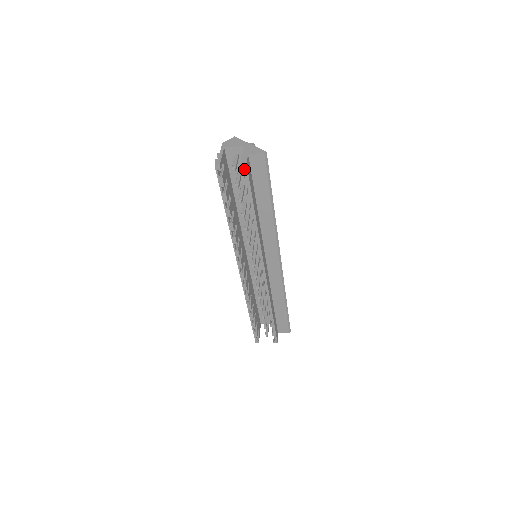
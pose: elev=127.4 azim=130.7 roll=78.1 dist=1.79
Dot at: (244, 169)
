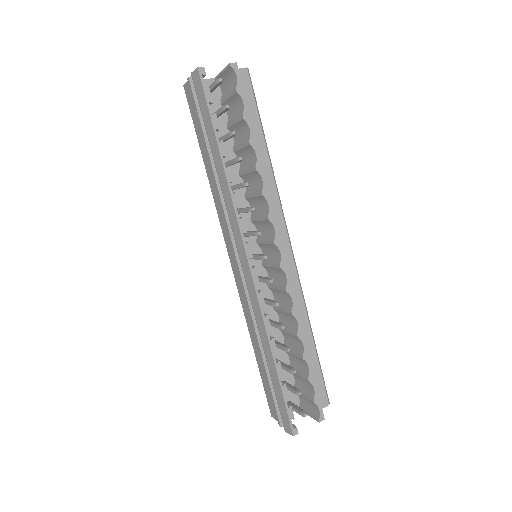
Dot at: (235, 72)
